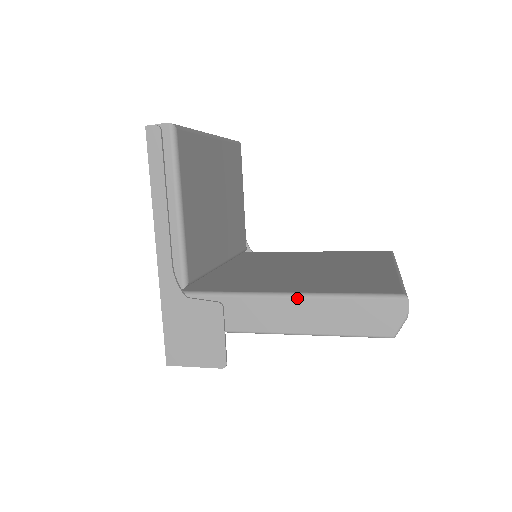
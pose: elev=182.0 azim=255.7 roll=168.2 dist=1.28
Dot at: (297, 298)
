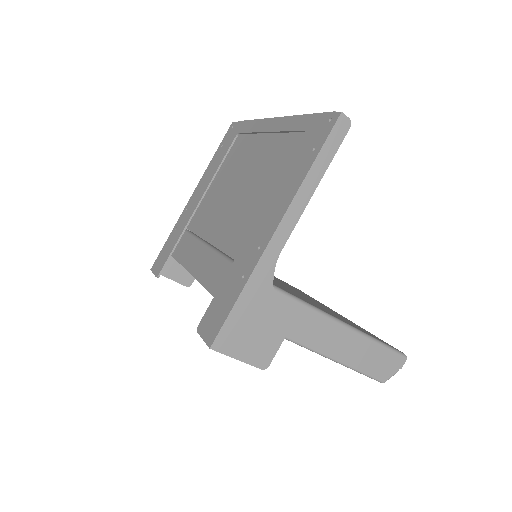
Dot at: (348, 329)
